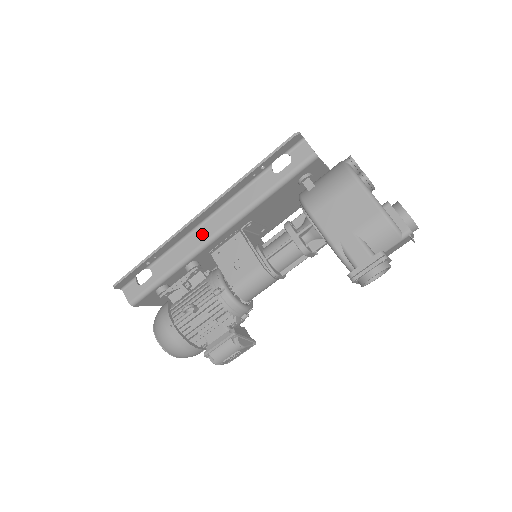
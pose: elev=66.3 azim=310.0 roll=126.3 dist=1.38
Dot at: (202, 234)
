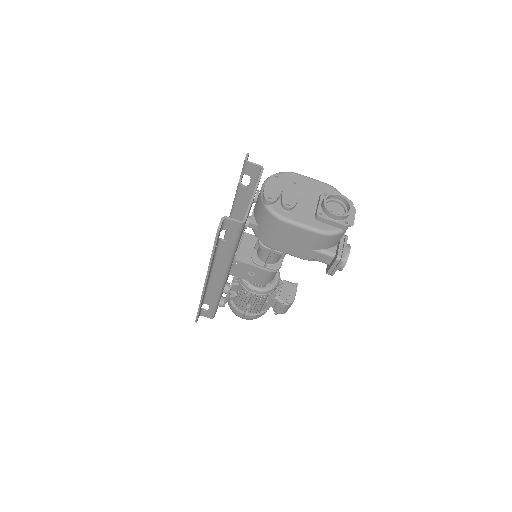
Dot at: (216, 282)
